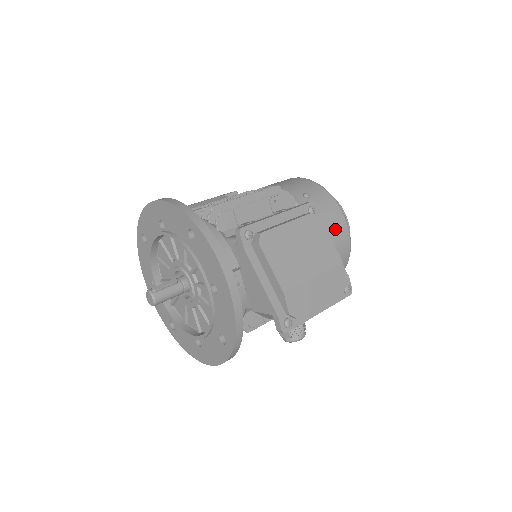
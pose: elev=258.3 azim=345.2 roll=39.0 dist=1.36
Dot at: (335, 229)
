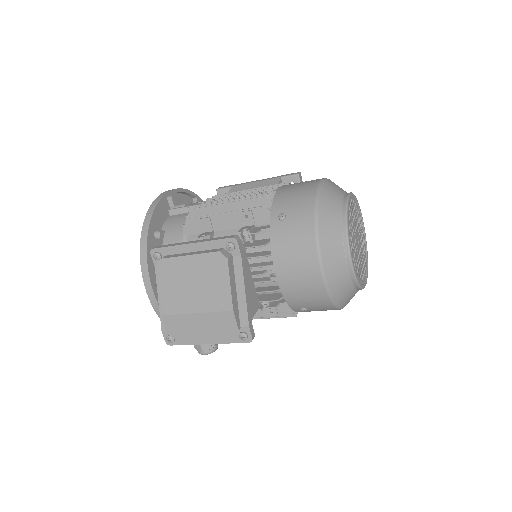
Dot at: (298, 264)
